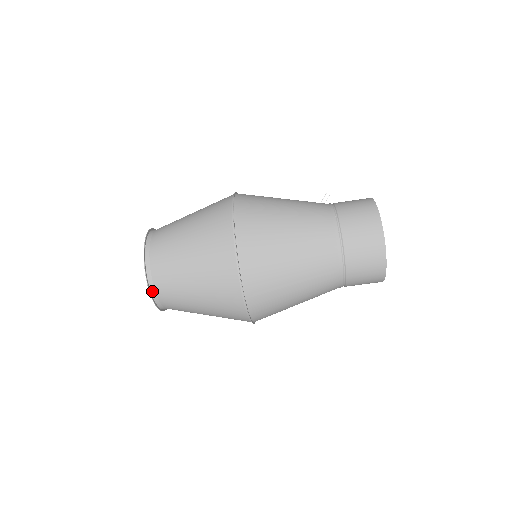
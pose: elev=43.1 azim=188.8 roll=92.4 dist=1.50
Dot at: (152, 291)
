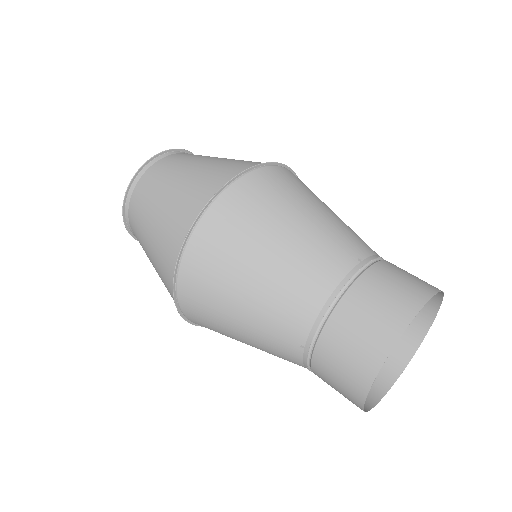
Dot at: (148, 165)
